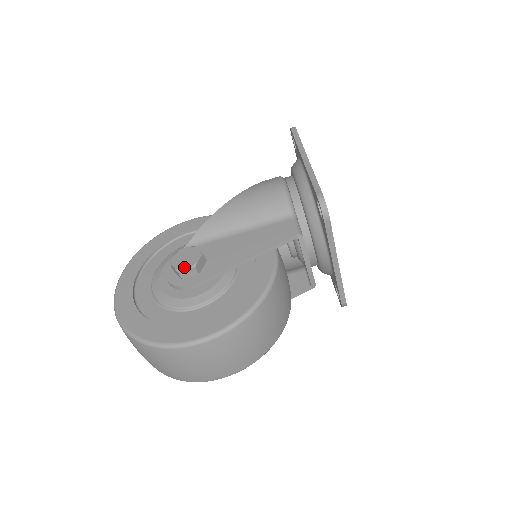
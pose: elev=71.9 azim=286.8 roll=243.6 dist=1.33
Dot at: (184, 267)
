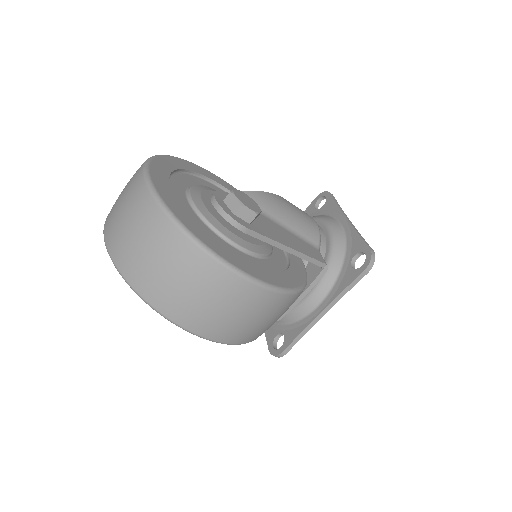
Dot at: (248, 206)
